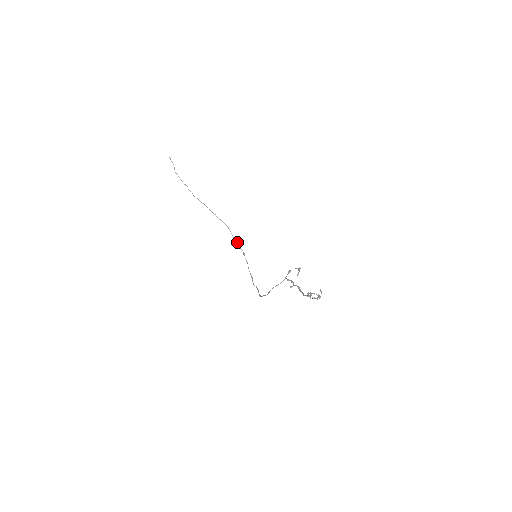
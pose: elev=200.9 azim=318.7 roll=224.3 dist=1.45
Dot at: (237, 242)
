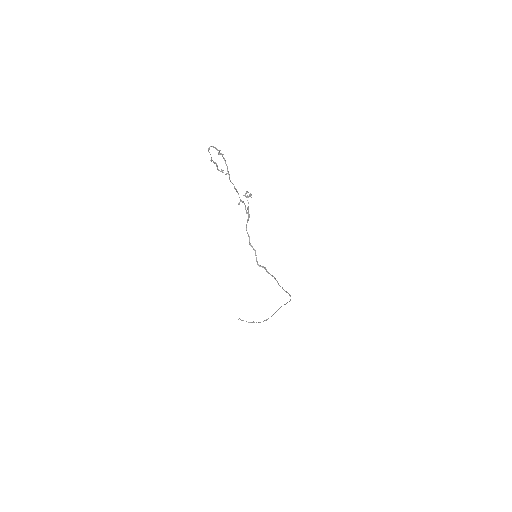
Dot at: (289, 301)
